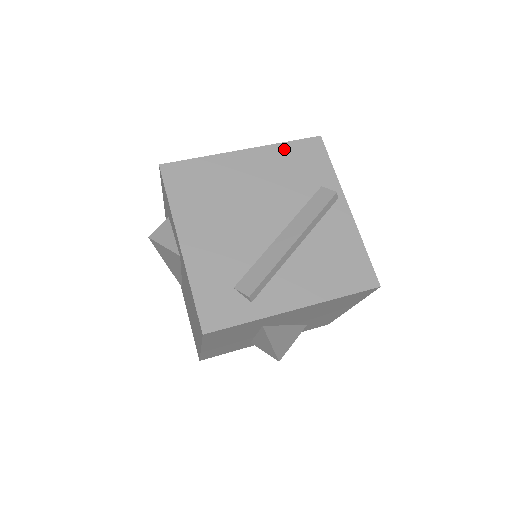
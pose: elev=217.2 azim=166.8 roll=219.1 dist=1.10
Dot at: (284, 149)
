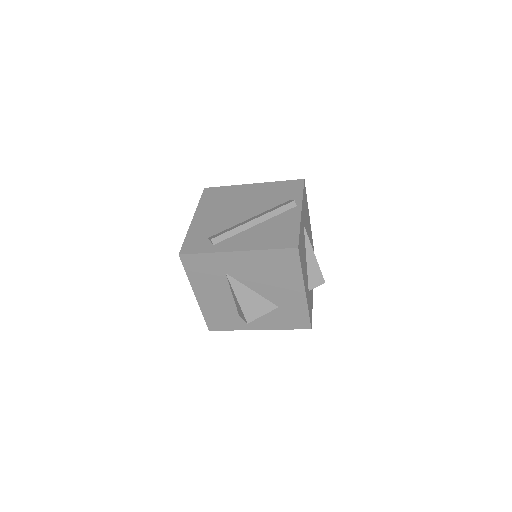
Dot at: (277, 184)
